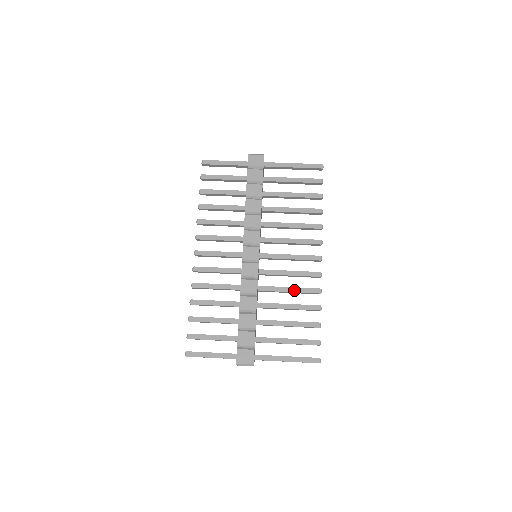
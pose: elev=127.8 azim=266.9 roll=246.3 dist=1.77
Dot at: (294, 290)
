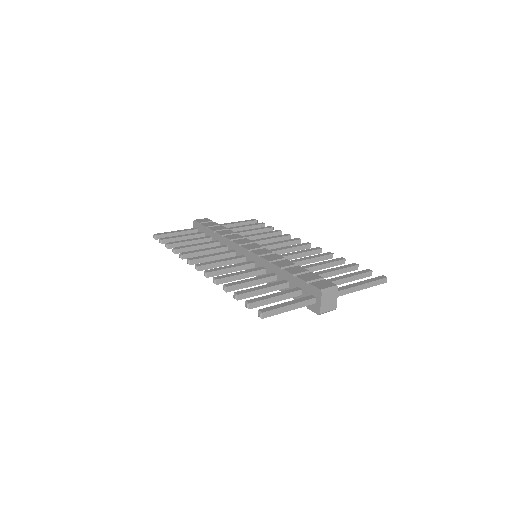
Dot at: (311, 257)
